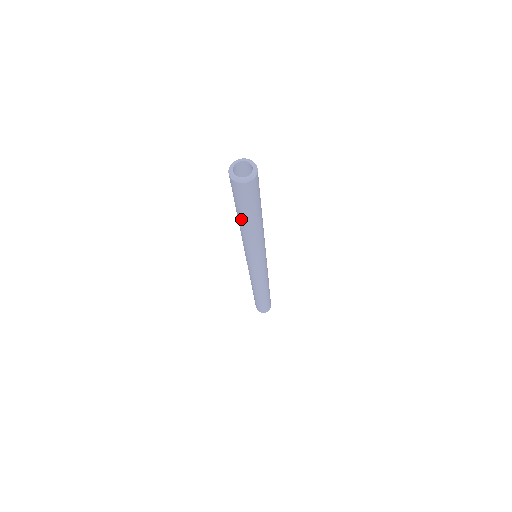
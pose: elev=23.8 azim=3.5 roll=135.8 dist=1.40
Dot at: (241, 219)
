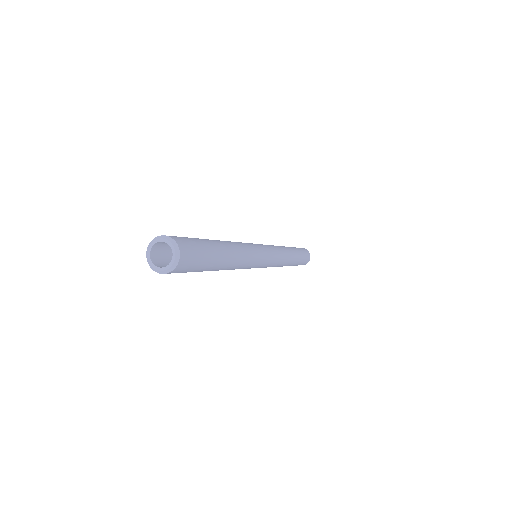
Dot at: occluded
